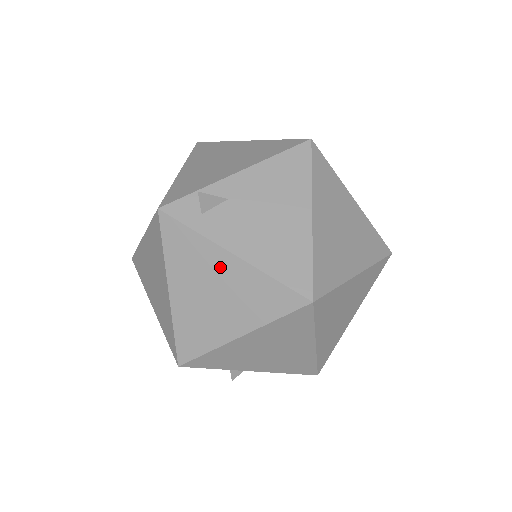
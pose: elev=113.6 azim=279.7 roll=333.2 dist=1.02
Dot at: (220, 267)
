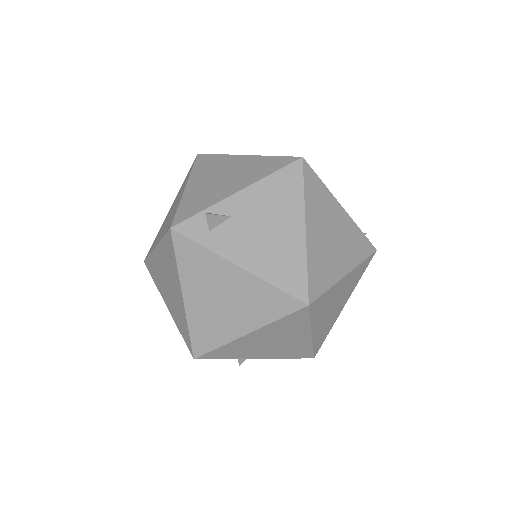
Dot at: (227, 277)
